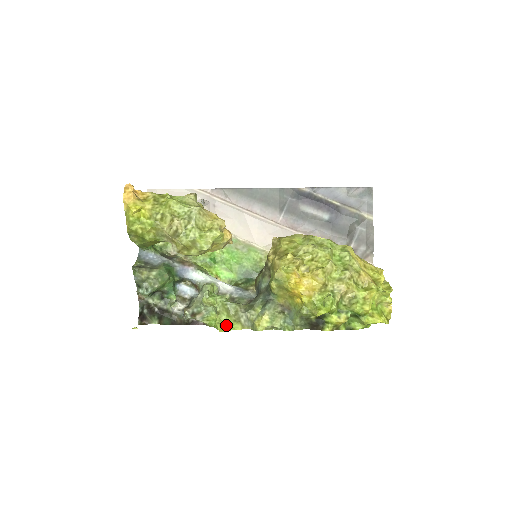
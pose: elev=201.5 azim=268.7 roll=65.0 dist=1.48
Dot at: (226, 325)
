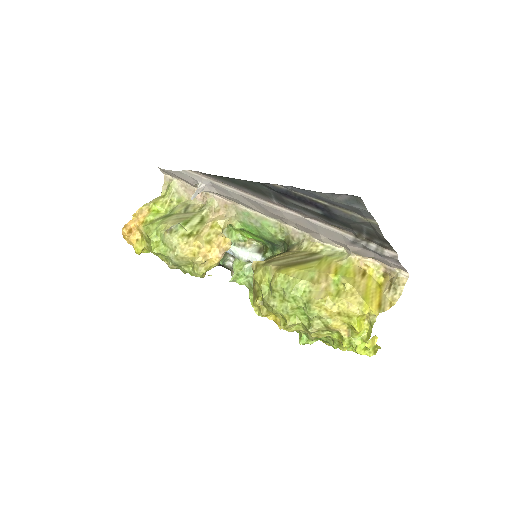
Dot at: occluded
